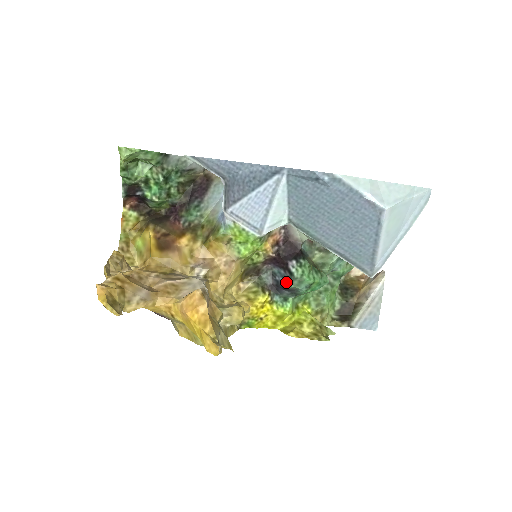
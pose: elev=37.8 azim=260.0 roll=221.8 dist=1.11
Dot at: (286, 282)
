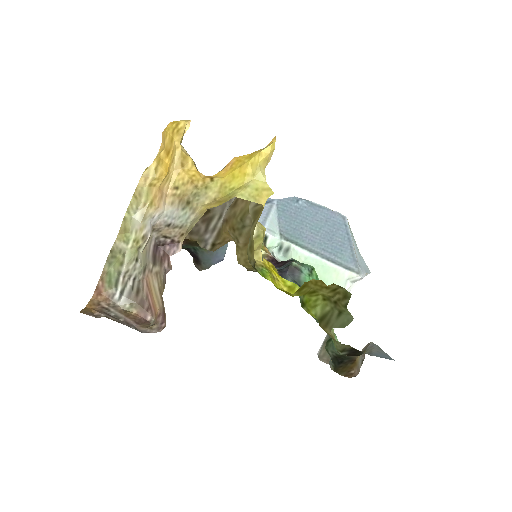
Dot at: (289, 264)
